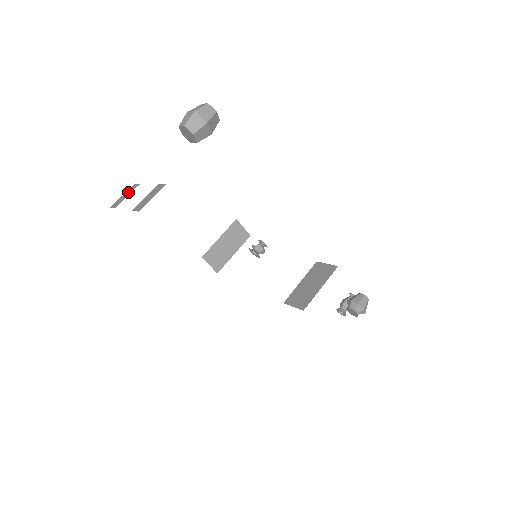
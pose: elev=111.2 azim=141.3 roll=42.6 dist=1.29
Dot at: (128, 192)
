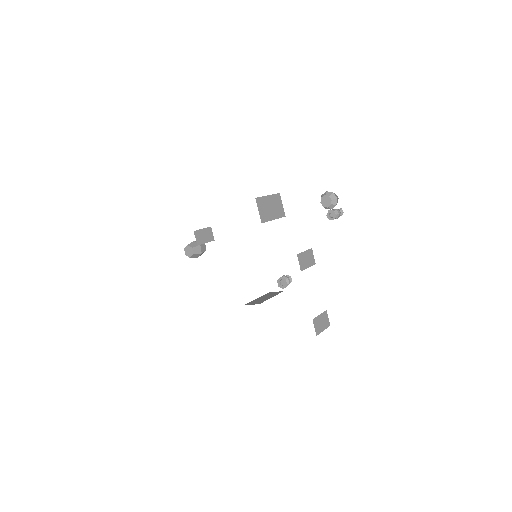
Dot at: occluded
